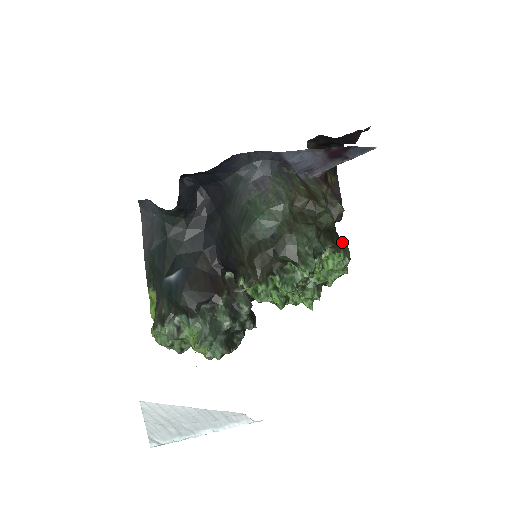
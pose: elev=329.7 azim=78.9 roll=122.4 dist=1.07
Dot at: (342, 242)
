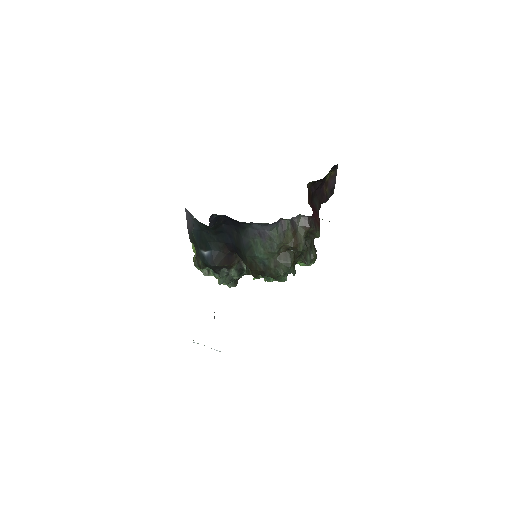
Dot at: (312, 255)
